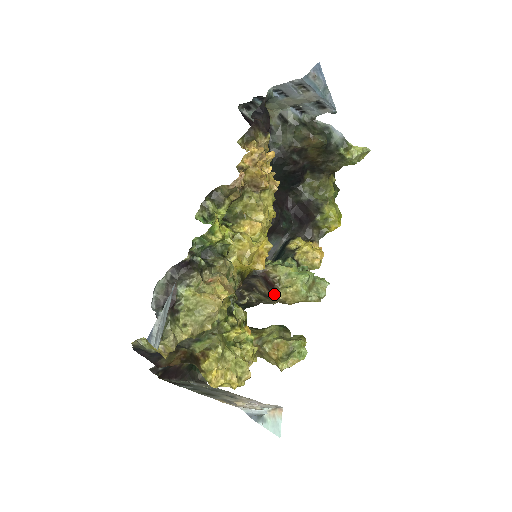
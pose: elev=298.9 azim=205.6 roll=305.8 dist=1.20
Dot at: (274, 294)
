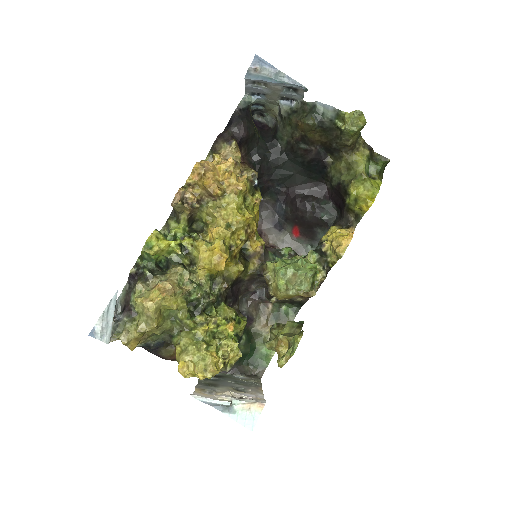
Dot at: (268, 291)
